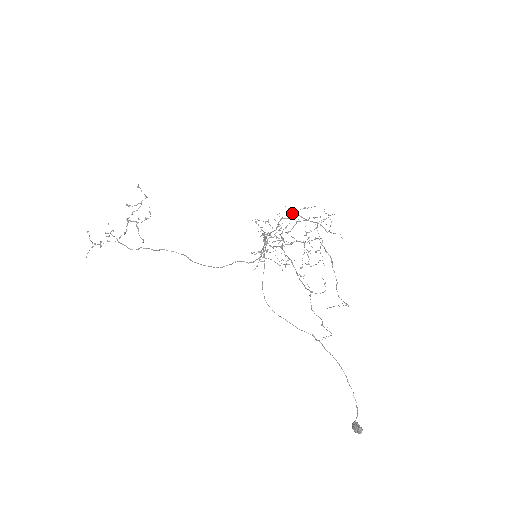
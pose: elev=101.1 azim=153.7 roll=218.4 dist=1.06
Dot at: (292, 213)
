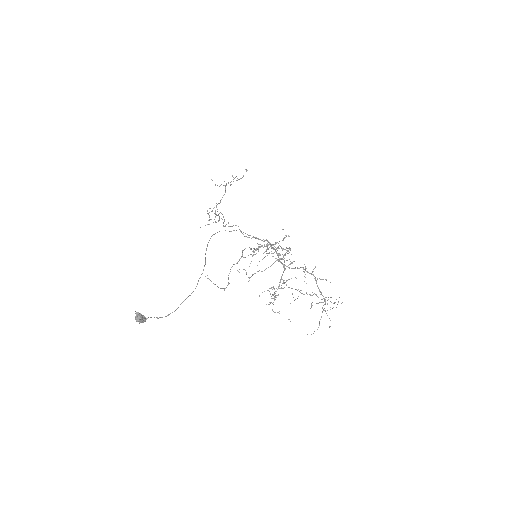
Dot at: occluded
